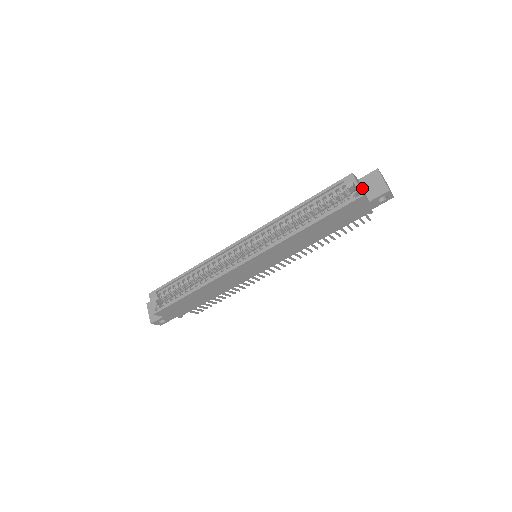
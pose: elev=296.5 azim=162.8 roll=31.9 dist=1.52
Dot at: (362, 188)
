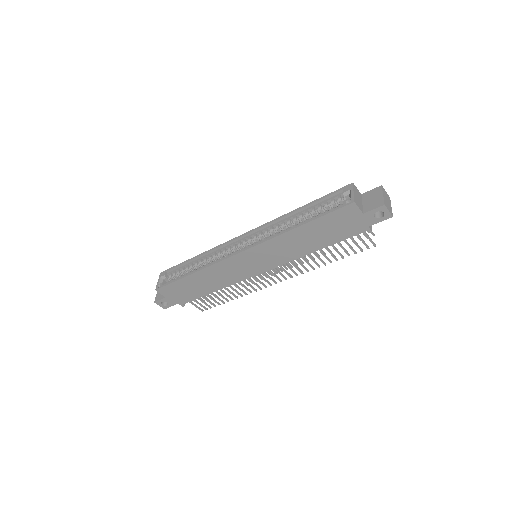
Dot at: (361, 201)
